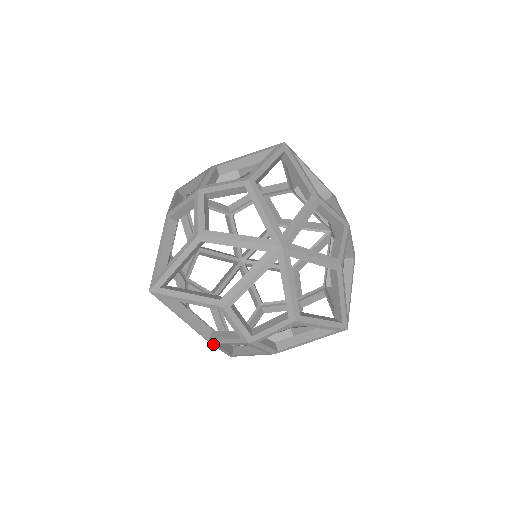
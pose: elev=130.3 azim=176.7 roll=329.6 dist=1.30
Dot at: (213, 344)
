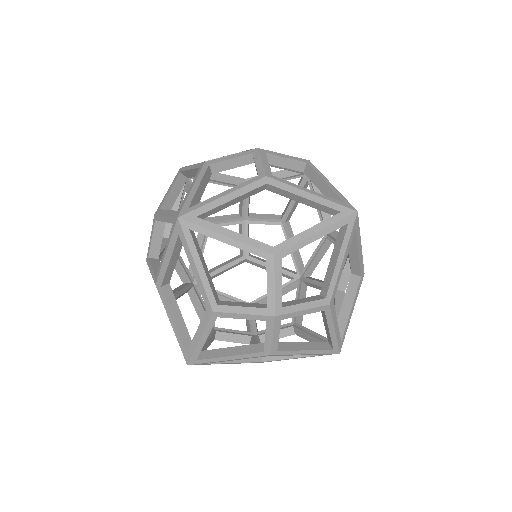
Dot at: (212, 317)
